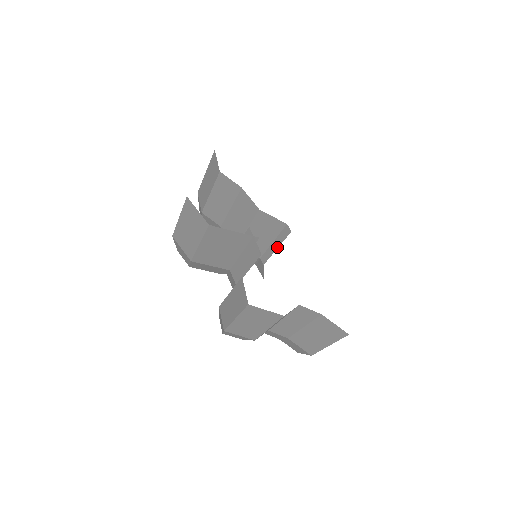
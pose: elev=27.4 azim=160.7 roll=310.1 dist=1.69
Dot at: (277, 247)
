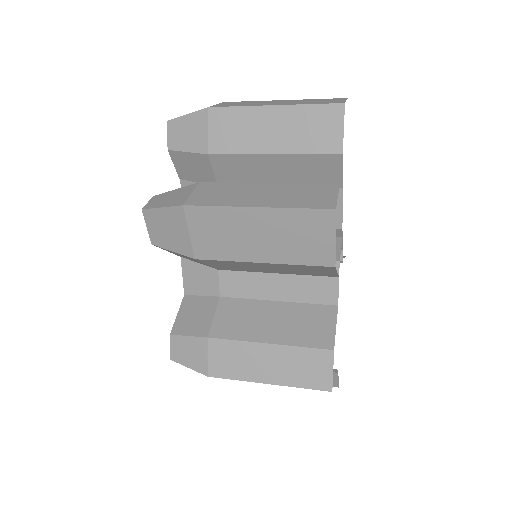
Dot at: occluded
